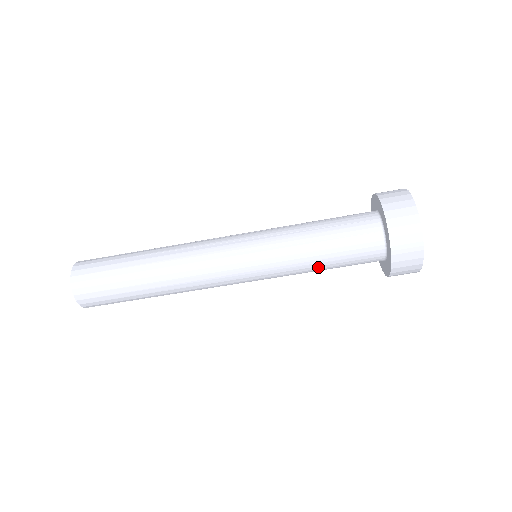
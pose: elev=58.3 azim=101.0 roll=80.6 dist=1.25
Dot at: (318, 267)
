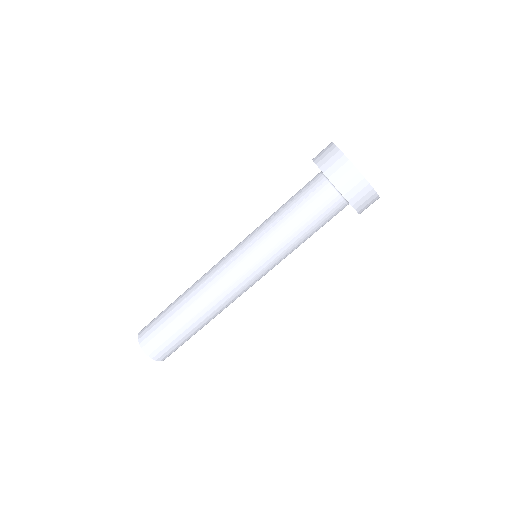
Dot at: (299, 235)
